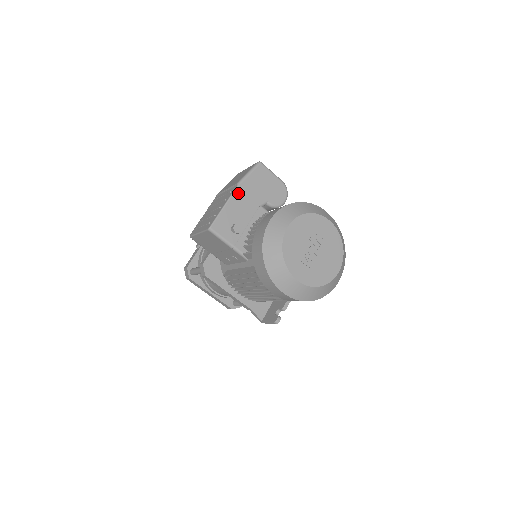
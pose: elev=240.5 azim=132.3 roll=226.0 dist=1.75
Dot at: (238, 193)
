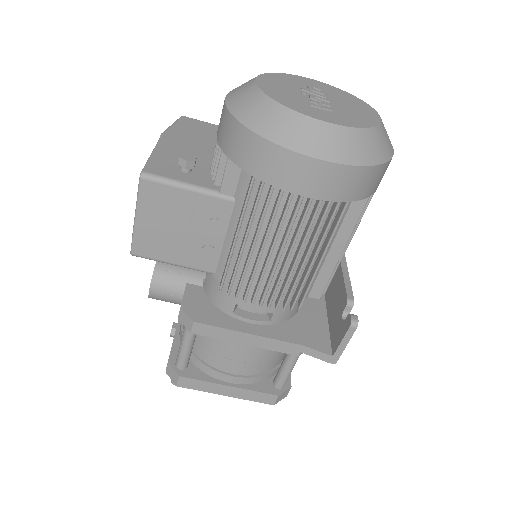
Dot at: (167, 139)
